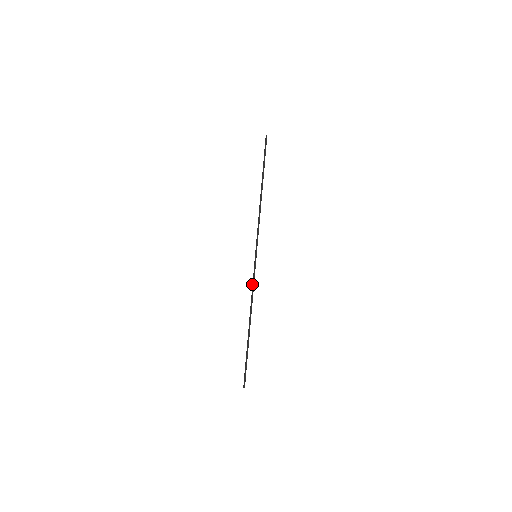
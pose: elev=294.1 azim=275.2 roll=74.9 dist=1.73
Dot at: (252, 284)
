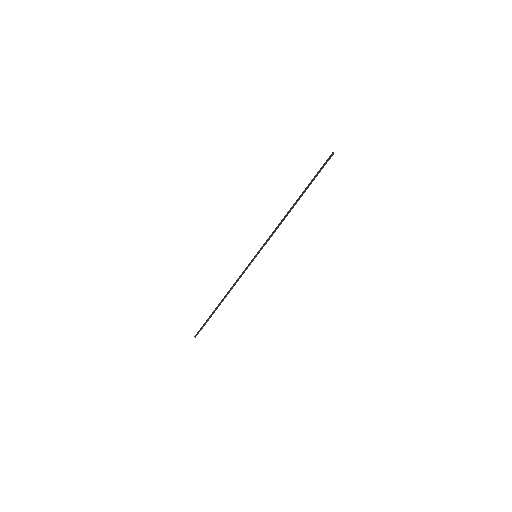
Dot at: (240, 275)
